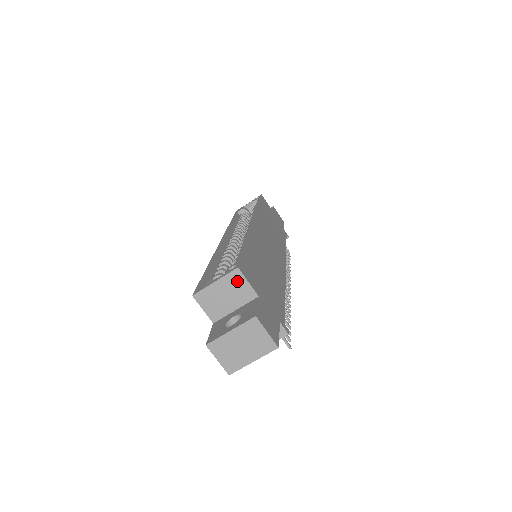
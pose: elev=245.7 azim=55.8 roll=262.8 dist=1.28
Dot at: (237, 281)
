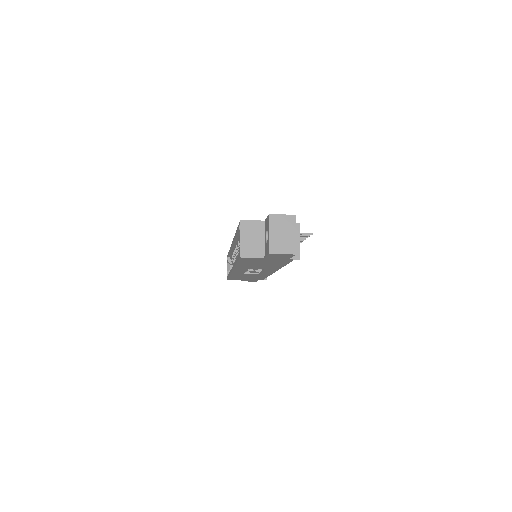
Dot at: (248, 226)
